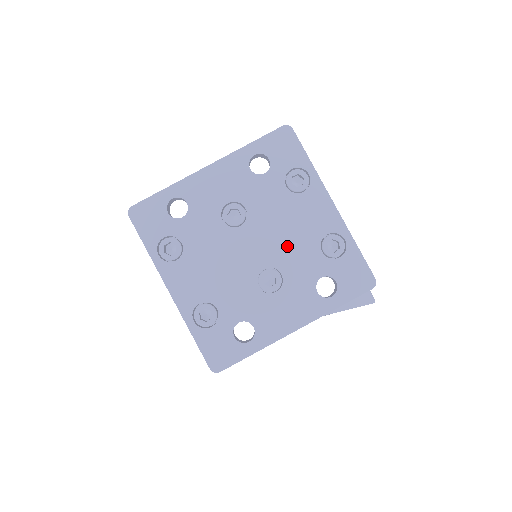
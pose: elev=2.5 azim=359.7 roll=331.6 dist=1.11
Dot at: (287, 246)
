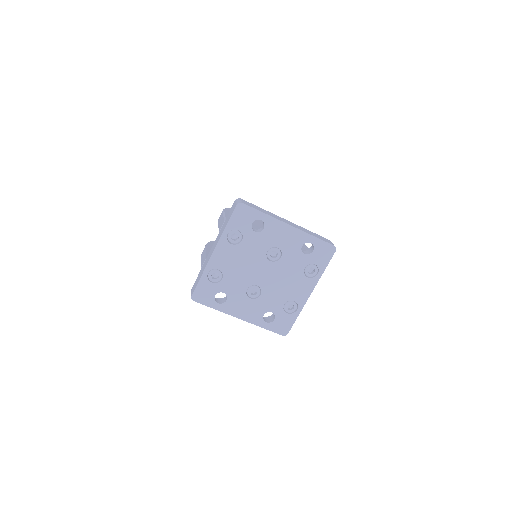
Dot at: (276, 288)
